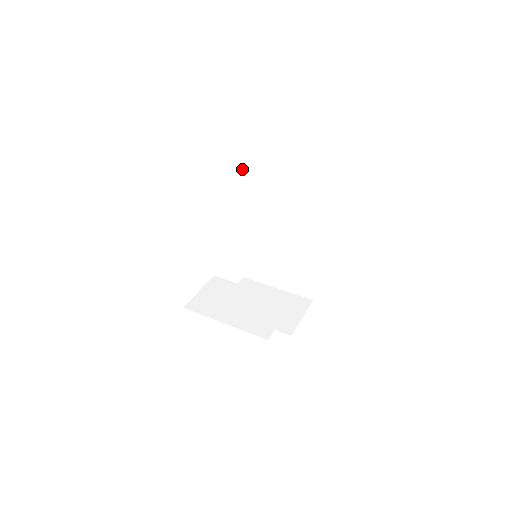
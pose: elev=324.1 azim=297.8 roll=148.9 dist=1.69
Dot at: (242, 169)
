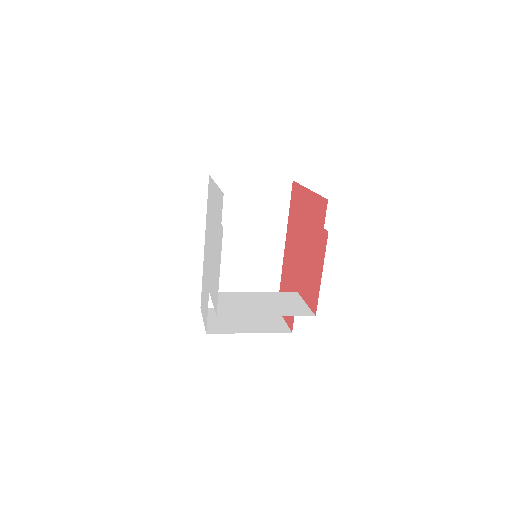
Dot at: occluded
